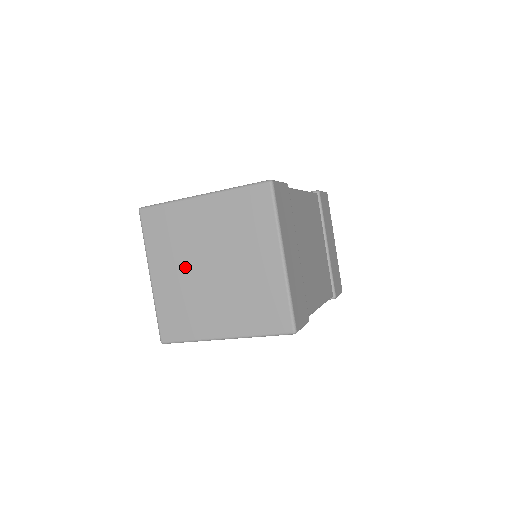
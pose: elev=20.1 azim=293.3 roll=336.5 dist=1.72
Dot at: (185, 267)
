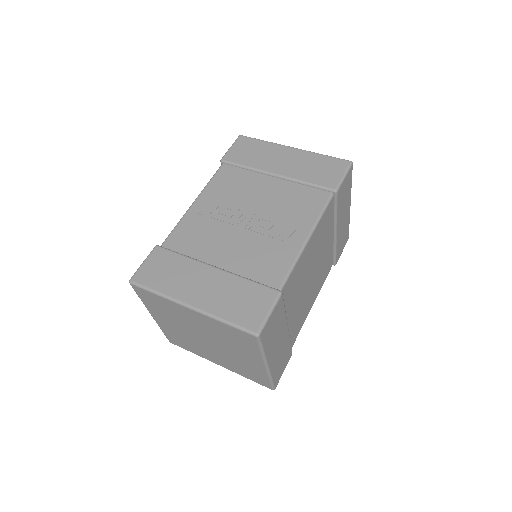
Dot at: (182, 328)
